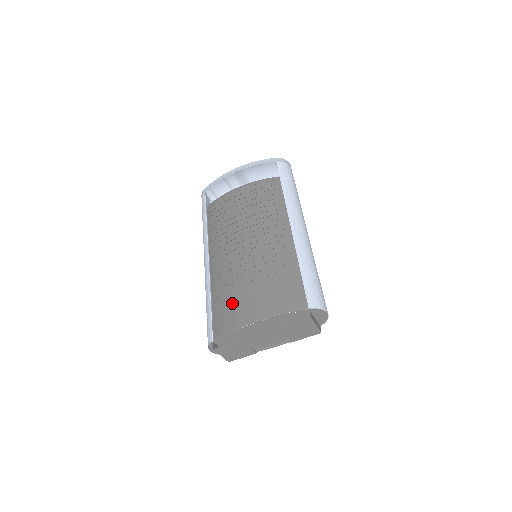
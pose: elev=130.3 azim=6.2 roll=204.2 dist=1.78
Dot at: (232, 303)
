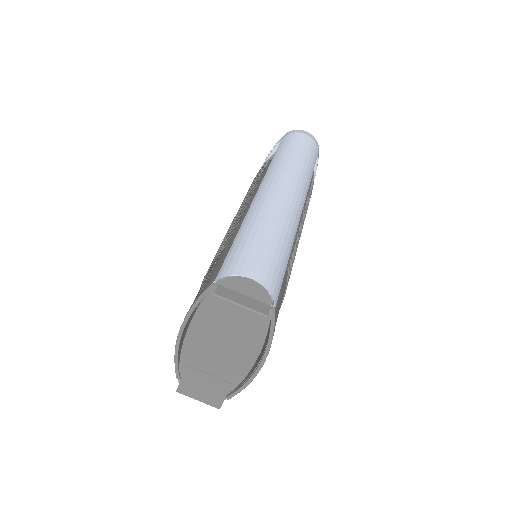
Dot at: occluded
